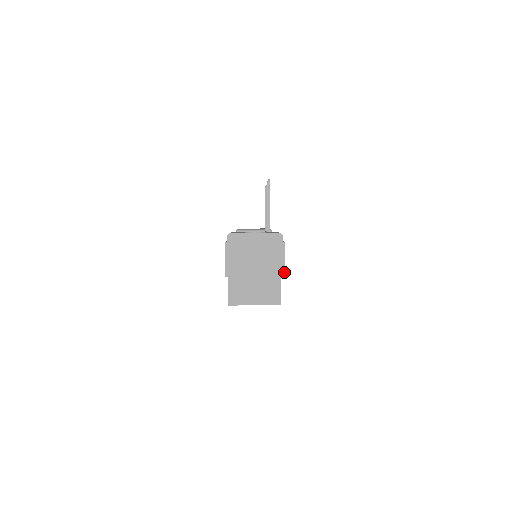
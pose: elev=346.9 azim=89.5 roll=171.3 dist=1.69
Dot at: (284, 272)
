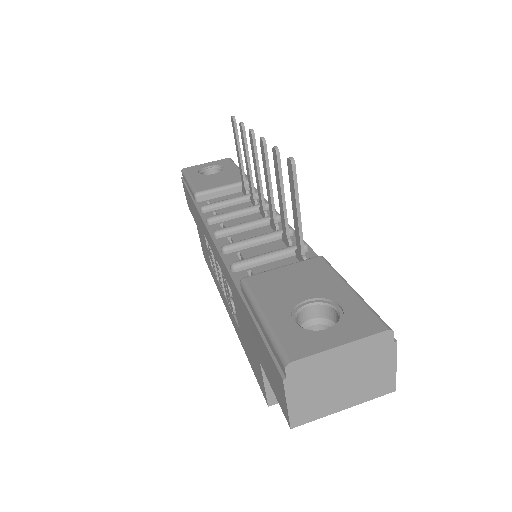
Dot at: (395, 385)
